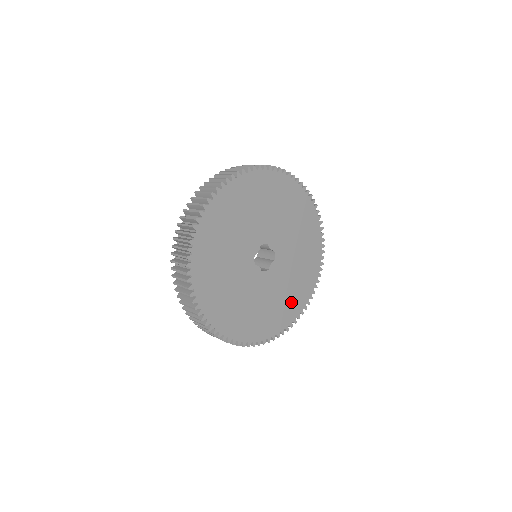
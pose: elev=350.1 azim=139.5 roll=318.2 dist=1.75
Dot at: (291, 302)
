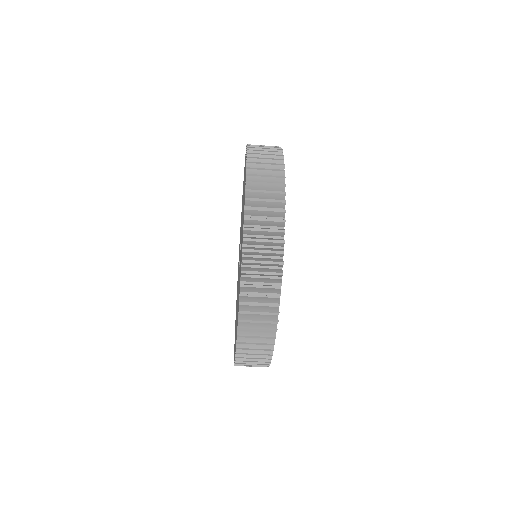
Dot at: occluded
